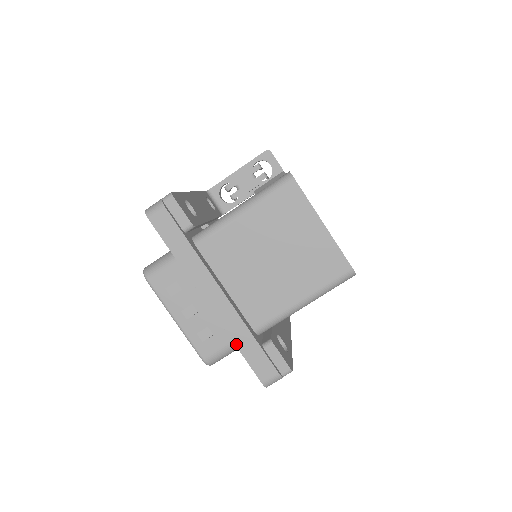
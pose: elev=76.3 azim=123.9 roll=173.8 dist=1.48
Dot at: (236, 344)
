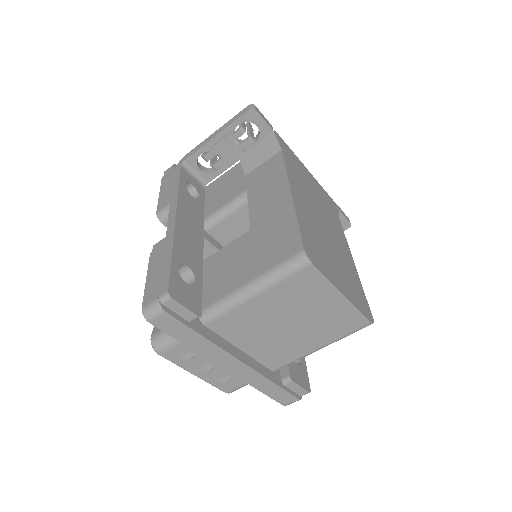
Dot at: (258, 389)
